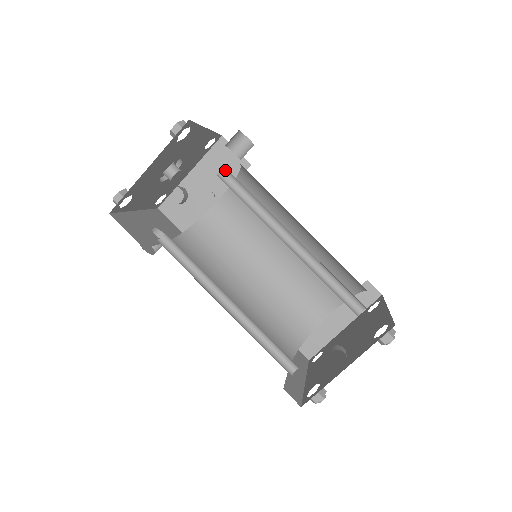
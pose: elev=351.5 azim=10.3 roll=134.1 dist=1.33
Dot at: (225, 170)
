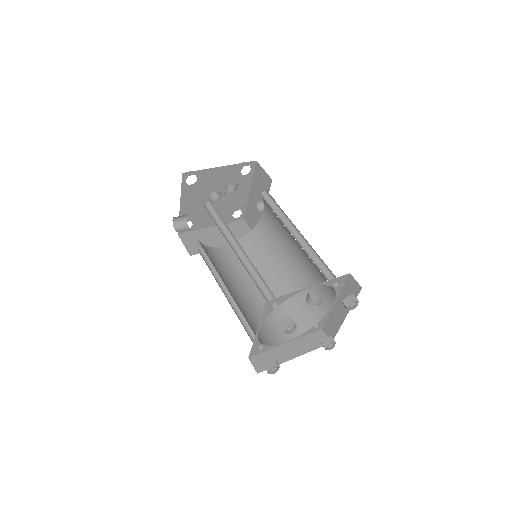
Dot at: (263, 193)
